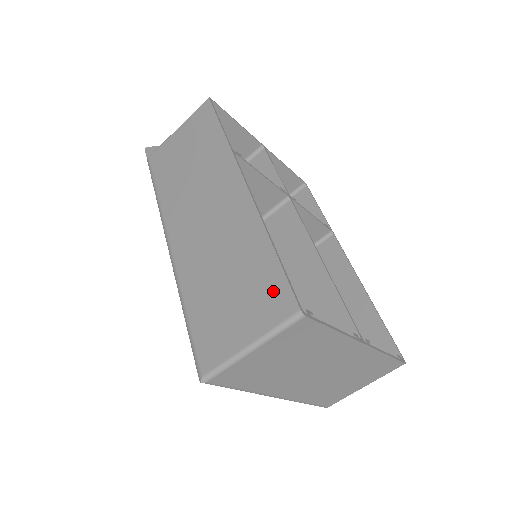
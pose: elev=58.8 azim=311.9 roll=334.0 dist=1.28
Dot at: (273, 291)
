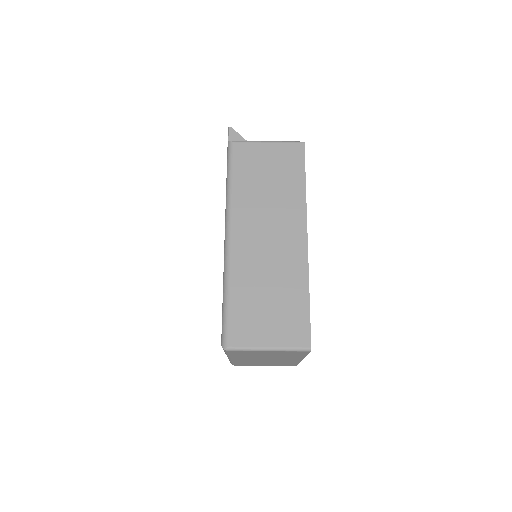
Dot at: (299, 325)
